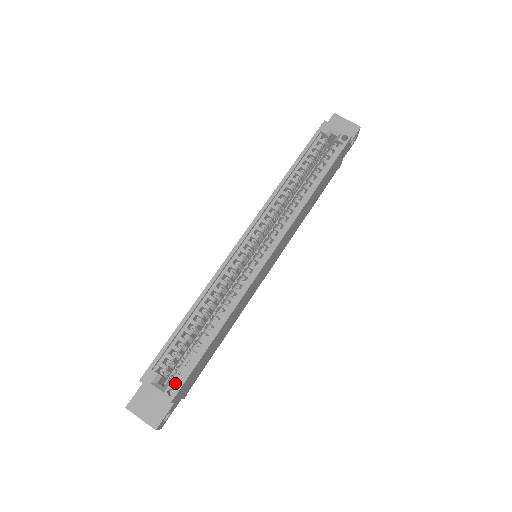
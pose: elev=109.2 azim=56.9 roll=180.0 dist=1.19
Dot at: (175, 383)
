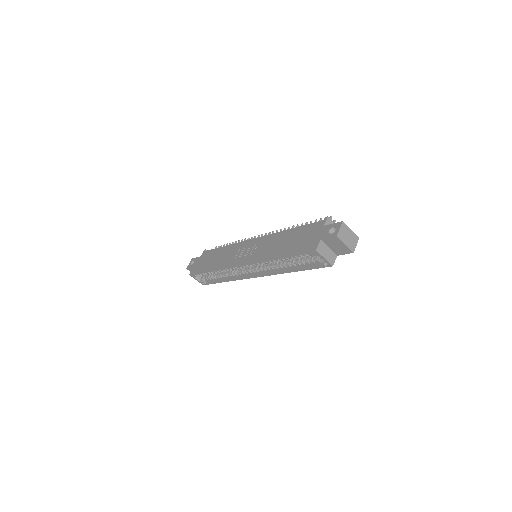
Dot at: occluded
